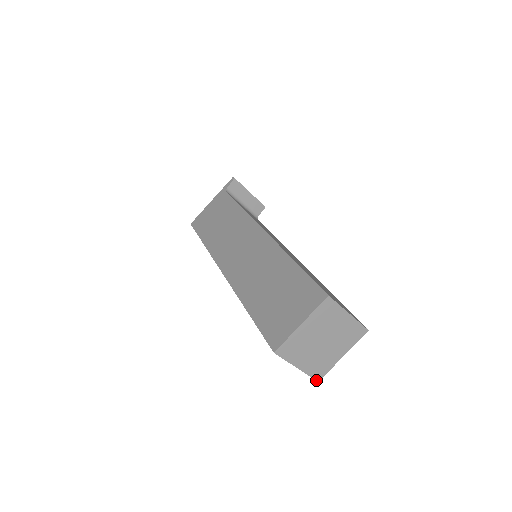
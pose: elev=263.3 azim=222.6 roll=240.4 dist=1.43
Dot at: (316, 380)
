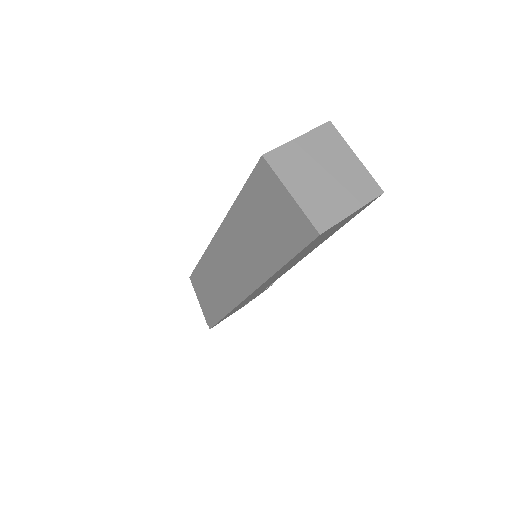
Dot at: (317, 230)
